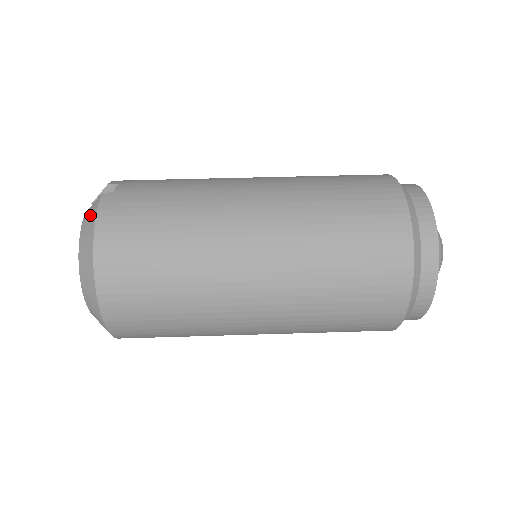
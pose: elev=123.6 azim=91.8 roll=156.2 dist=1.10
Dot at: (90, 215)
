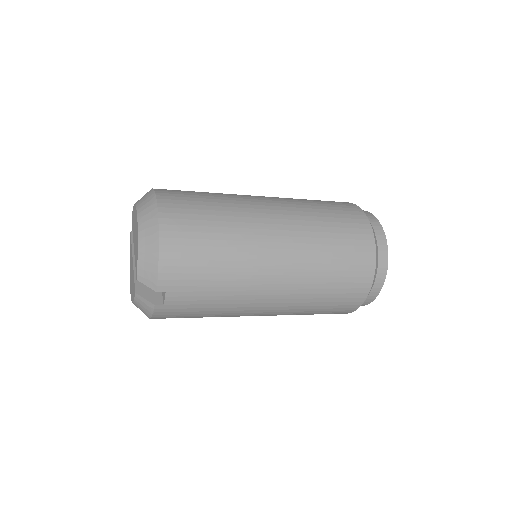
Dot at: occluded
